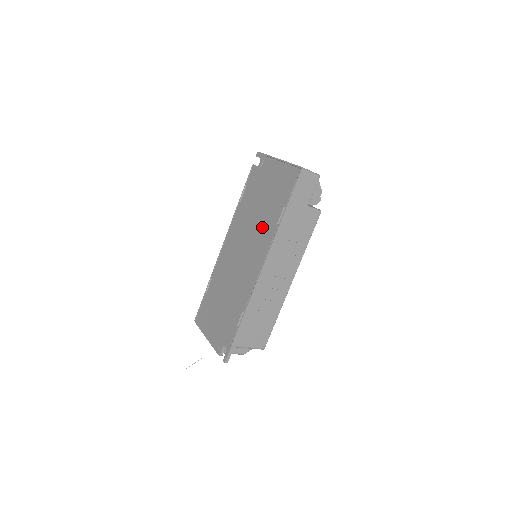
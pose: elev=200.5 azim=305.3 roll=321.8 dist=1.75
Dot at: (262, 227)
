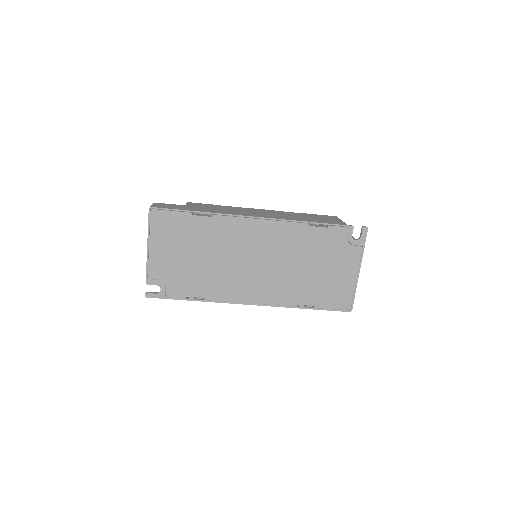
Dot at: (290, 284)
